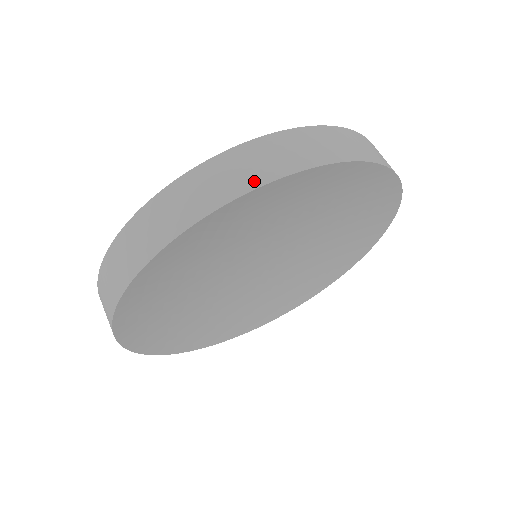
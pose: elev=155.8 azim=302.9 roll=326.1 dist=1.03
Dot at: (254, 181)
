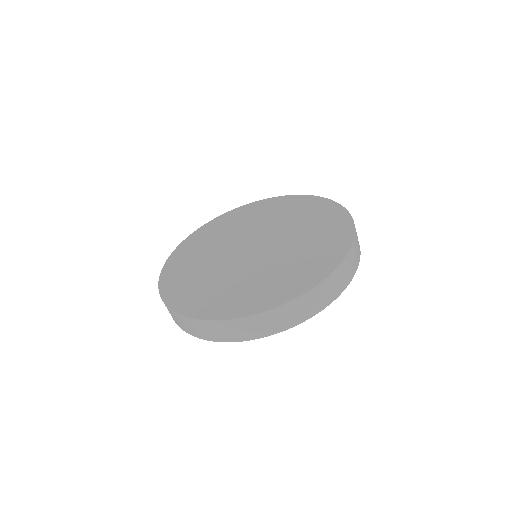
Dot at: (354, 271)
